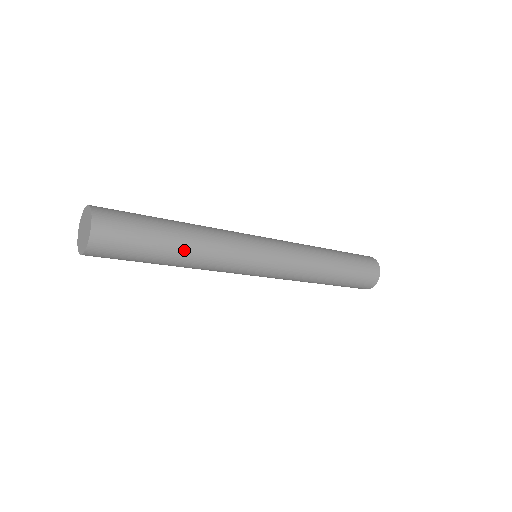
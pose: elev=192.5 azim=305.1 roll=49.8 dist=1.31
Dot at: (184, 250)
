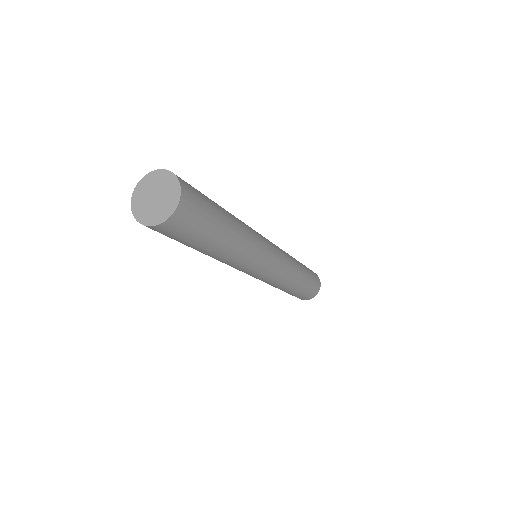
Dot at: (232, 218)
